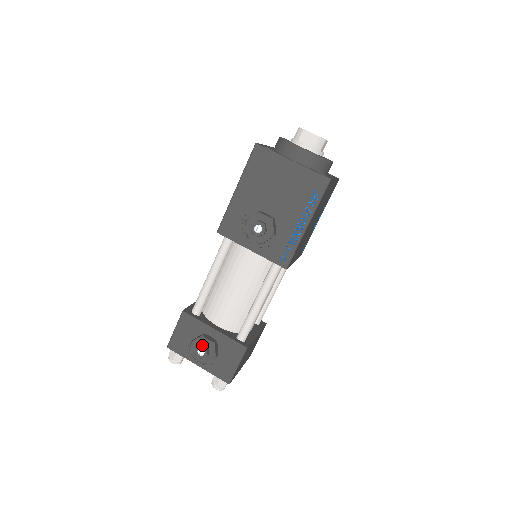
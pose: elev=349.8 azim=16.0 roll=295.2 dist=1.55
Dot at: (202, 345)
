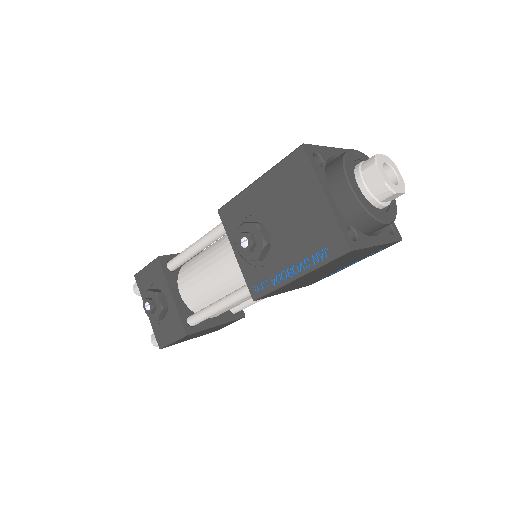
Dot at: (151, 301)
